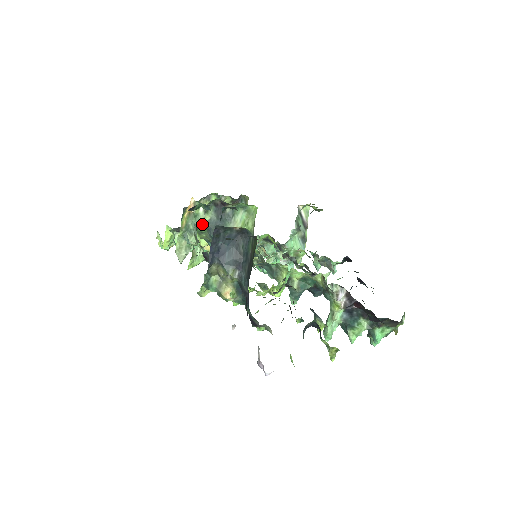
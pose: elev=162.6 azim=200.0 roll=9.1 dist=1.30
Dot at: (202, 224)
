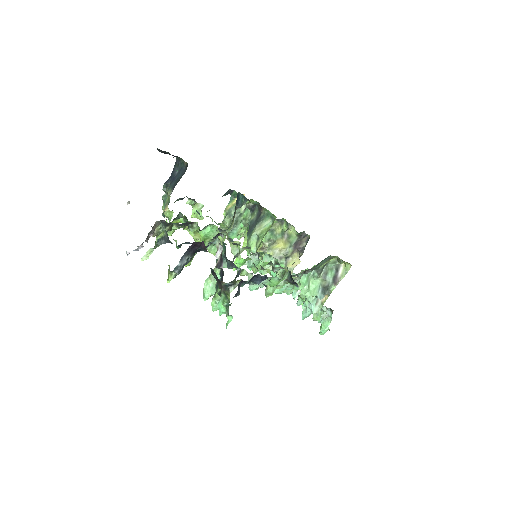
Dot at: (249, 223)
